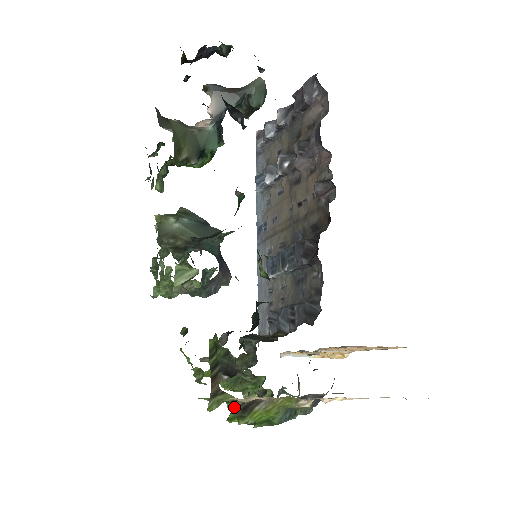
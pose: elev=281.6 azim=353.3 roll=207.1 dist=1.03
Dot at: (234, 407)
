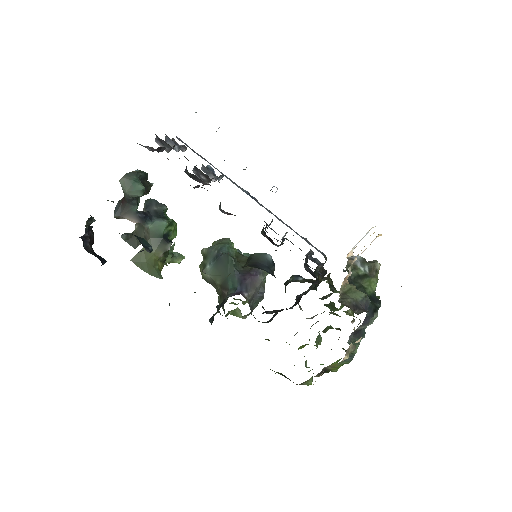
Dot at: (319, 375)
